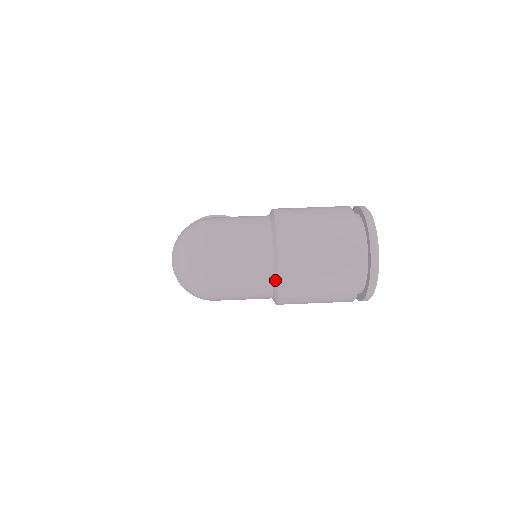
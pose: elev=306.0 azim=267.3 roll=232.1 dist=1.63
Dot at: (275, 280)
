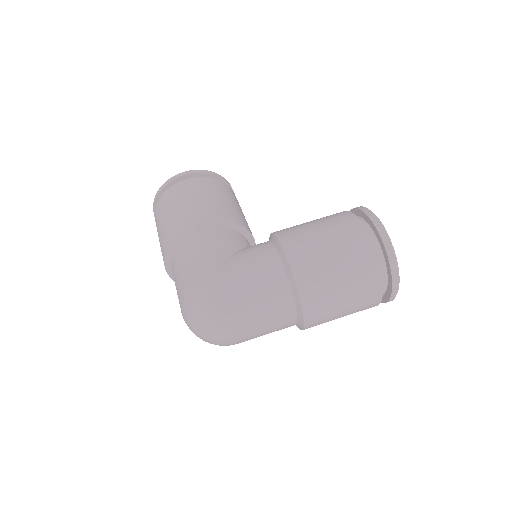
Dot at: (299, 326)
